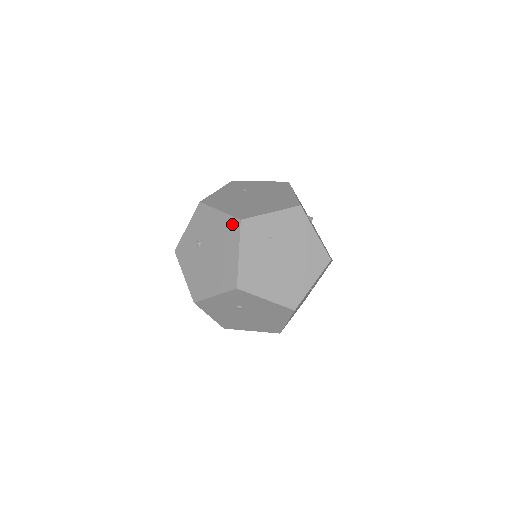
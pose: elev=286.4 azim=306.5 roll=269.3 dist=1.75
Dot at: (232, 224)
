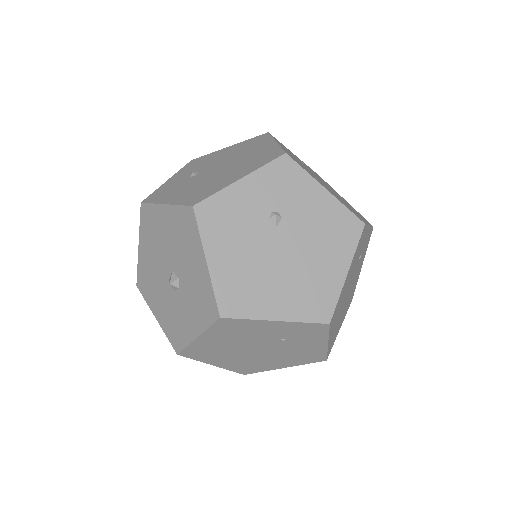
Dot at: (255, 139)
